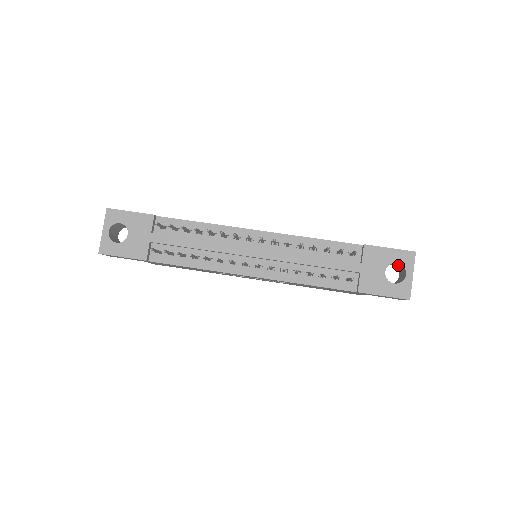
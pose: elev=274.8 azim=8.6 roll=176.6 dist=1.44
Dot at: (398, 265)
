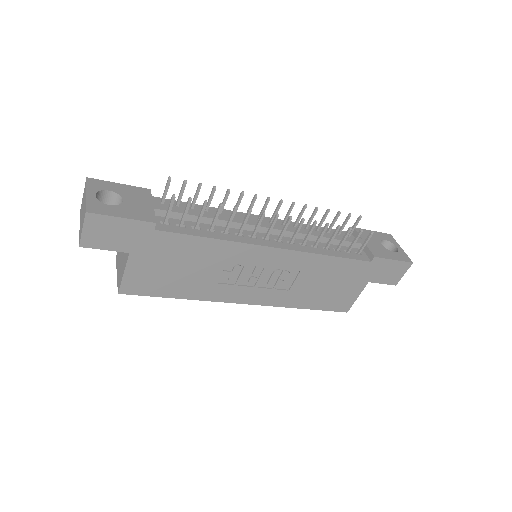
Dot at: occluded
